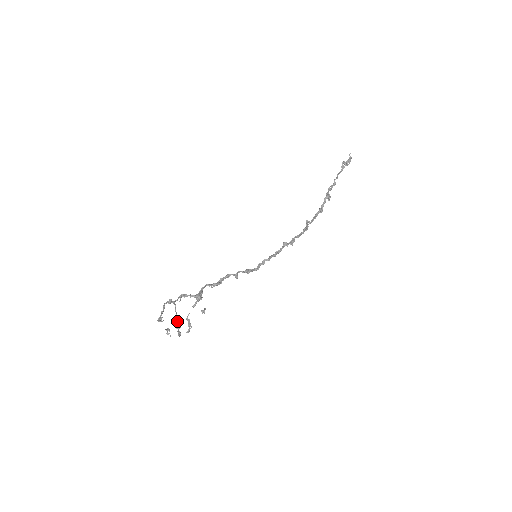
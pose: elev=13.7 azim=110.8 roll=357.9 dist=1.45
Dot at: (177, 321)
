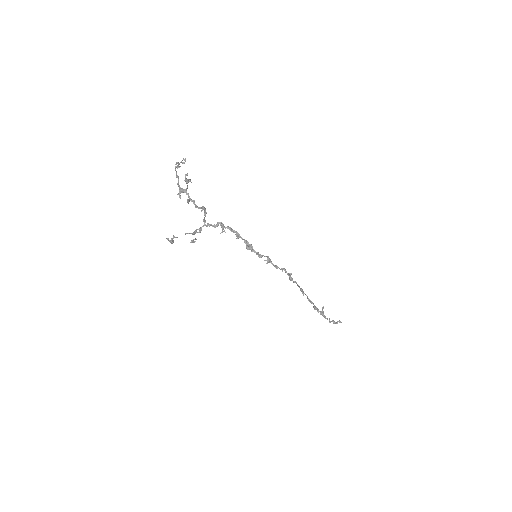
Dot at: occluded
